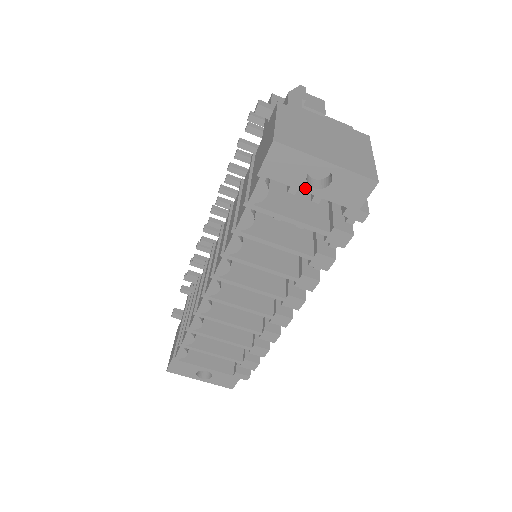
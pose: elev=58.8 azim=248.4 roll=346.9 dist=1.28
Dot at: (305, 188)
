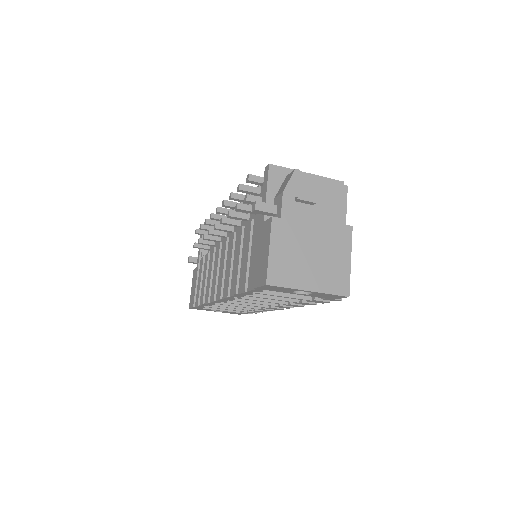
Dot at: (292, 293)
